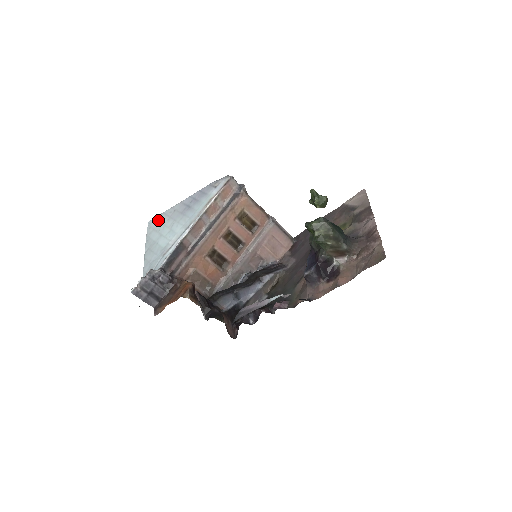
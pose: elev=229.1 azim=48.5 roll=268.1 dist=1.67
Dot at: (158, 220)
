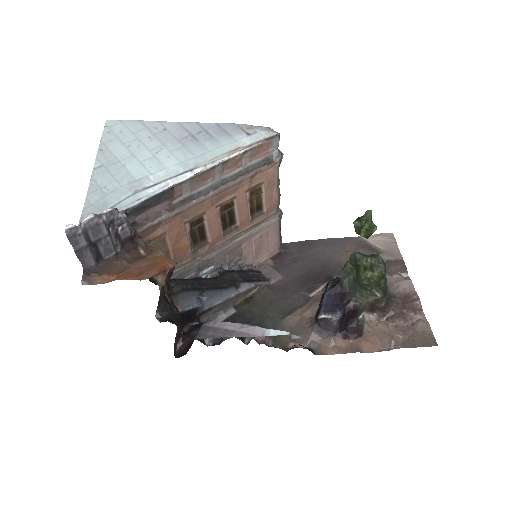
Dot at: (129, 127)
